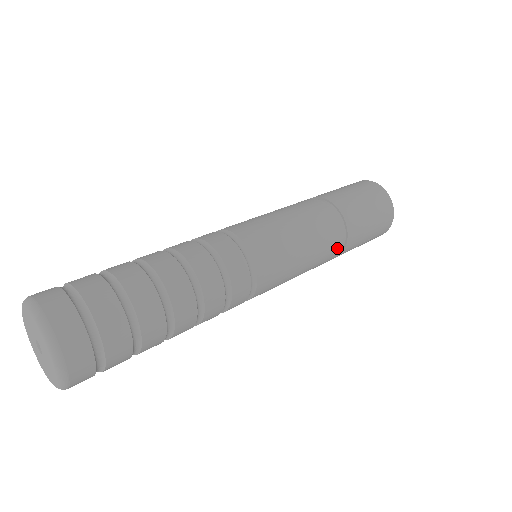
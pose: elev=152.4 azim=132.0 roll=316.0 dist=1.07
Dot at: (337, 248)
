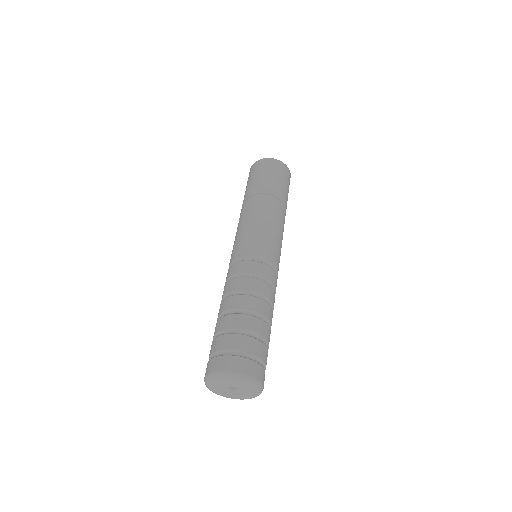
Dot at: occluded
